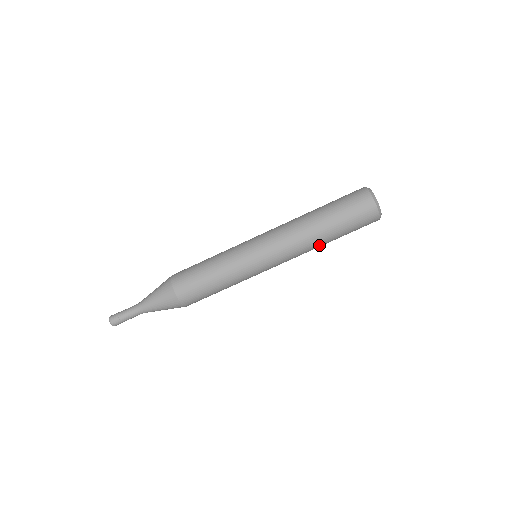
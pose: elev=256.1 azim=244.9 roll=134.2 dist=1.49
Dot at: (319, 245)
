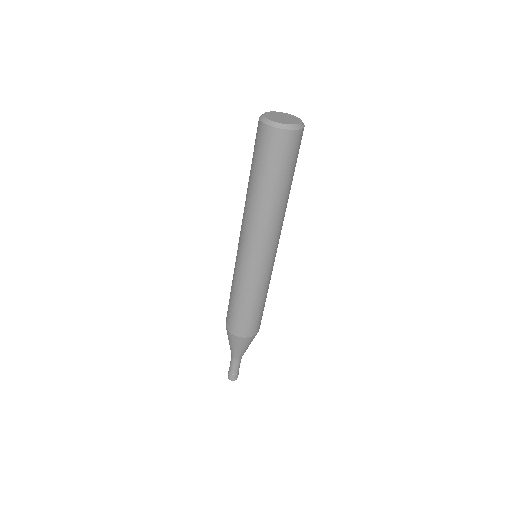
Dot at: occluded
